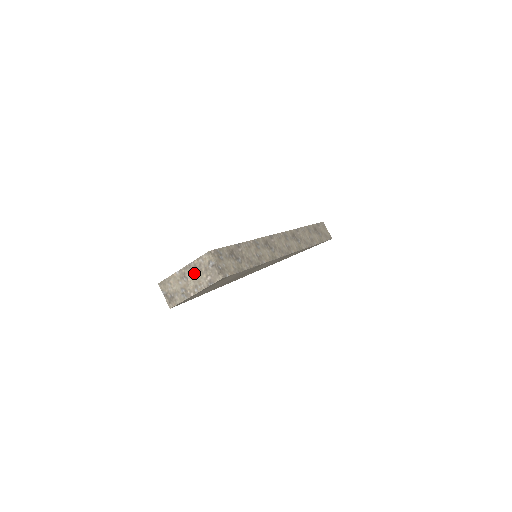
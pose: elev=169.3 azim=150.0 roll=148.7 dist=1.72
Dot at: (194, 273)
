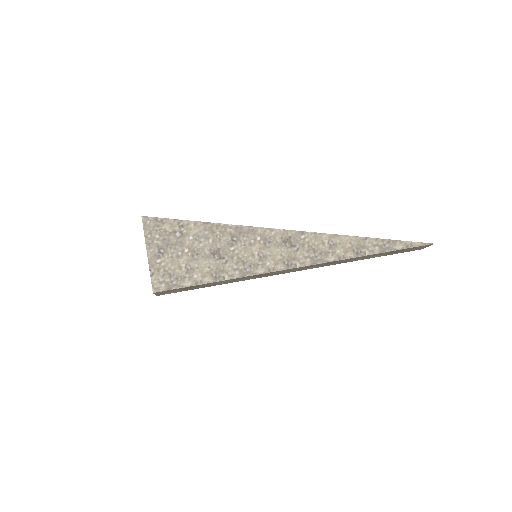
Dot at: occluded
